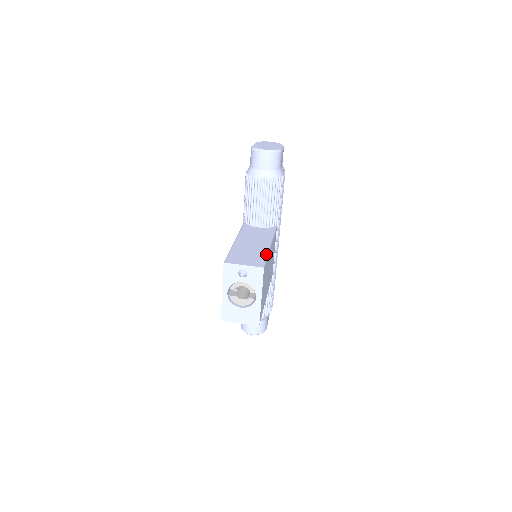
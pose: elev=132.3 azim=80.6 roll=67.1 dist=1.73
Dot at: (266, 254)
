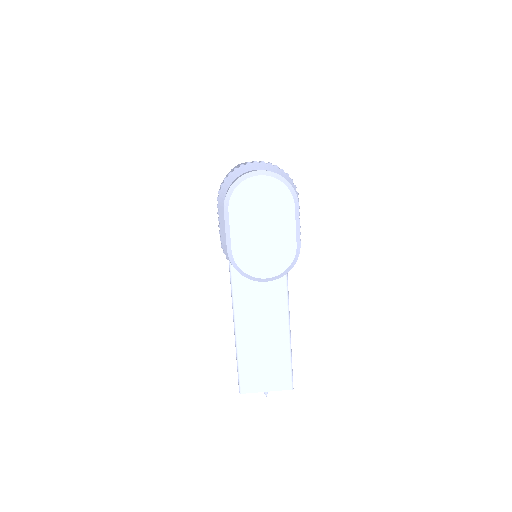
Dot at: (289, 351)
